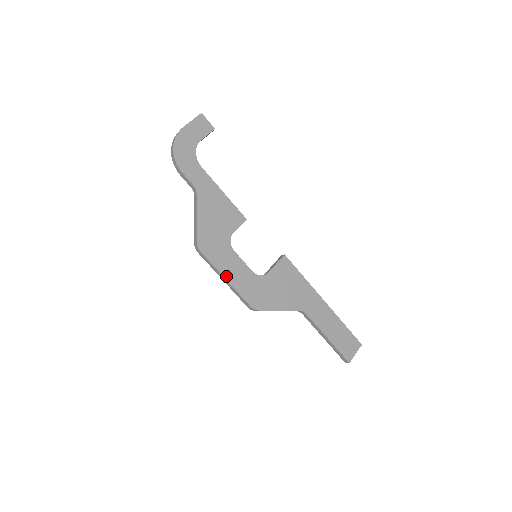
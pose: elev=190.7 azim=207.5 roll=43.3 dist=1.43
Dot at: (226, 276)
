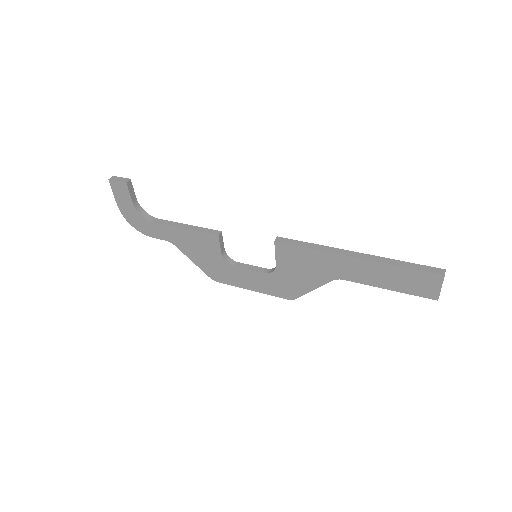
Dot at: (249, 288)
